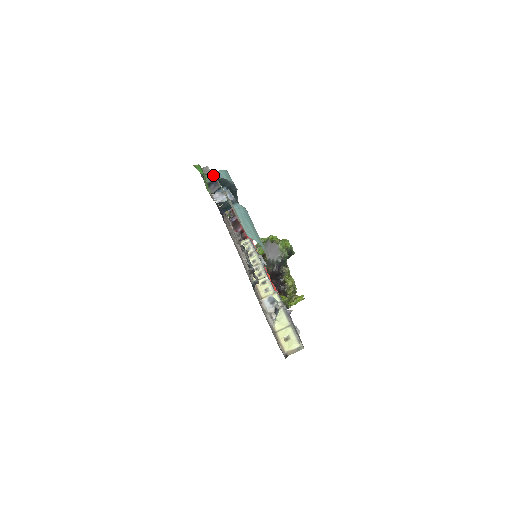
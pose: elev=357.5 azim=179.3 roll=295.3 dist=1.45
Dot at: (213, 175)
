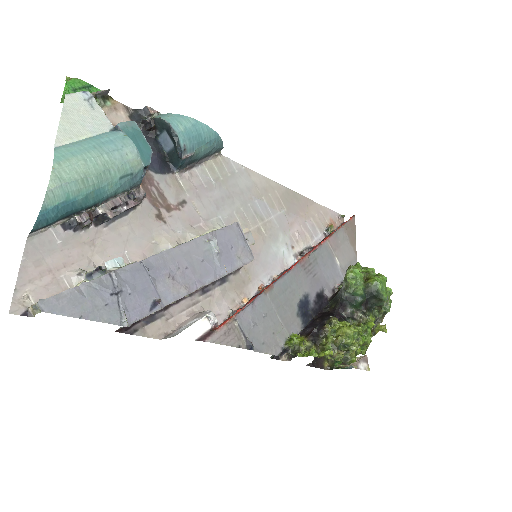
Dot at: (150, 113)
